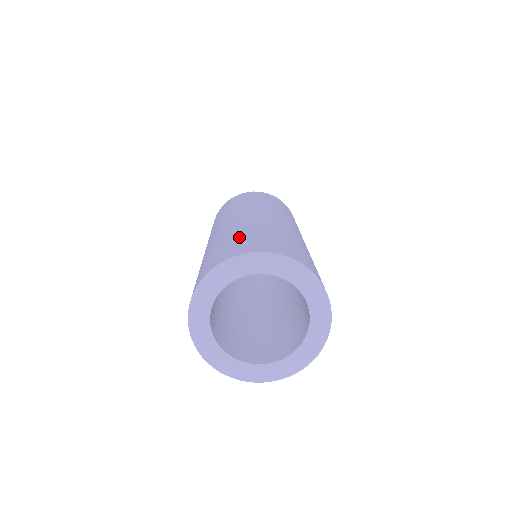
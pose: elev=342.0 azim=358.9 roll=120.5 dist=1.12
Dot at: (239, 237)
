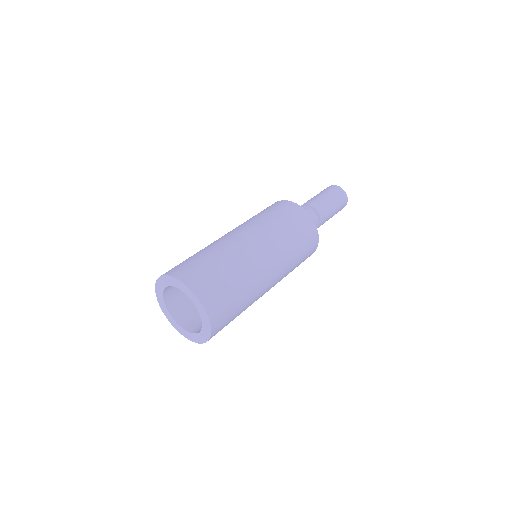
Dot at: (195, 258)
